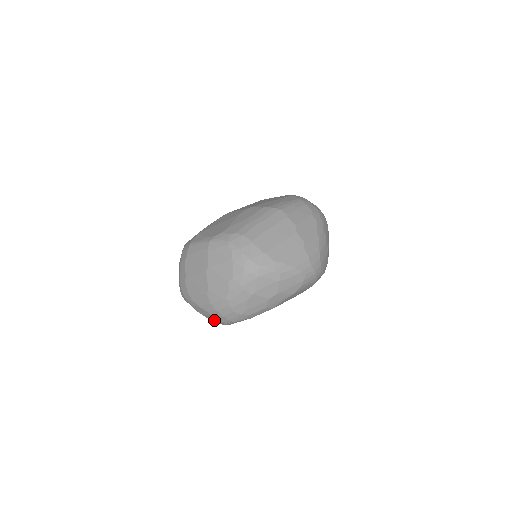
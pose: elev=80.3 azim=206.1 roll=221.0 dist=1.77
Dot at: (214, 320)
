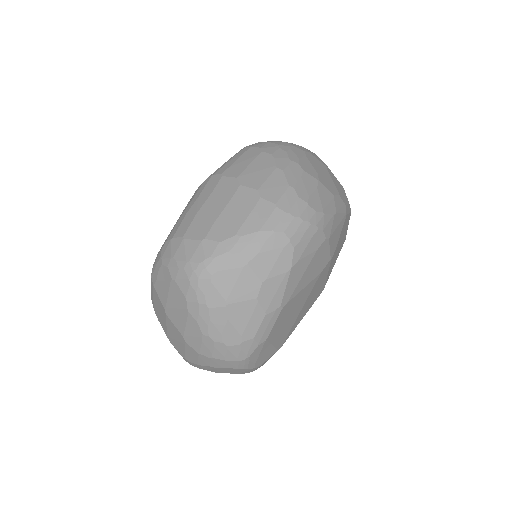
Dot at: (233, 371)
